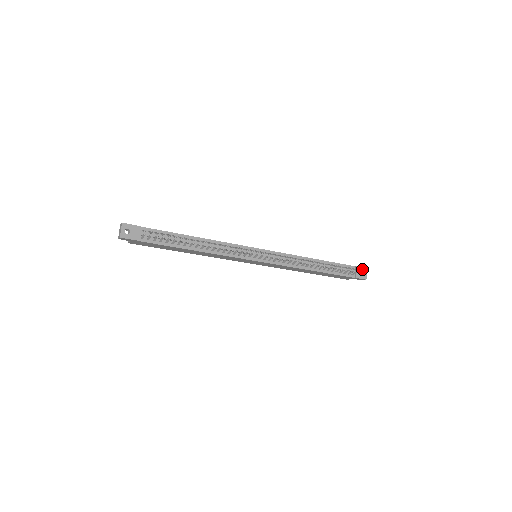
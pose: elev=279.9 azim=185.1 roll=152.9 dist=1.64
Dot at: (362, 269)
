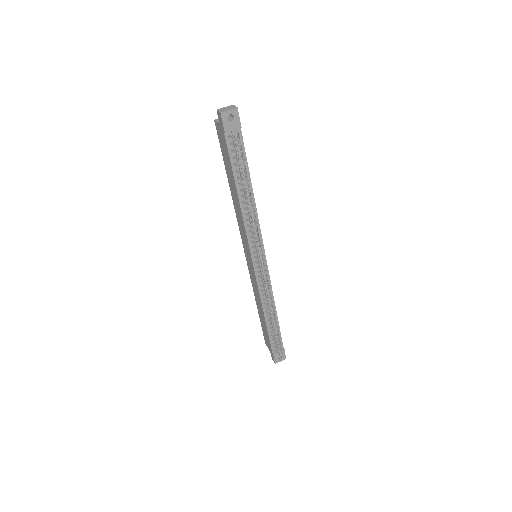
Dot at: (284, 355)
